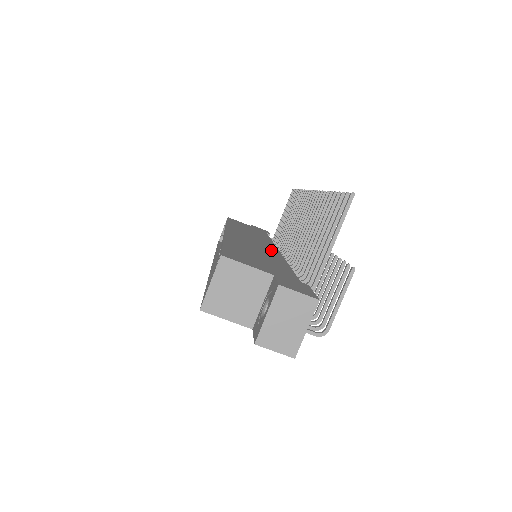
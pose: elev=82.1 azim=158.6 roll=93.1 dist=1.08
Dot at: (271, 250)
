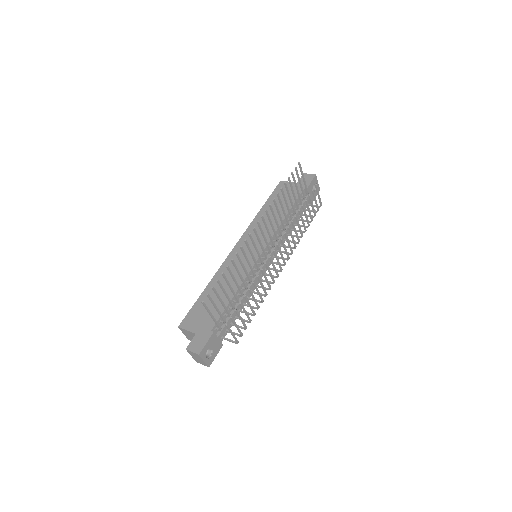
Dot at: (246, 267)
